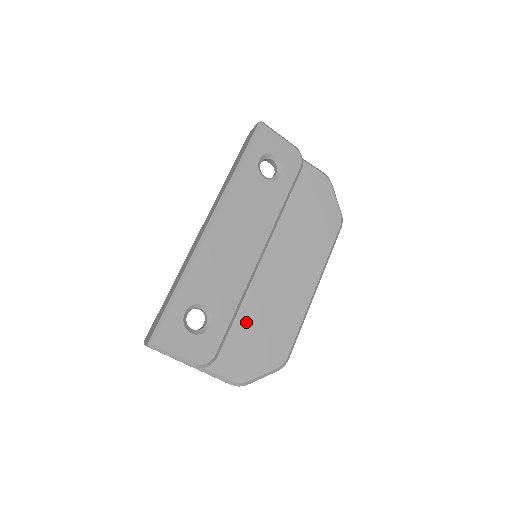
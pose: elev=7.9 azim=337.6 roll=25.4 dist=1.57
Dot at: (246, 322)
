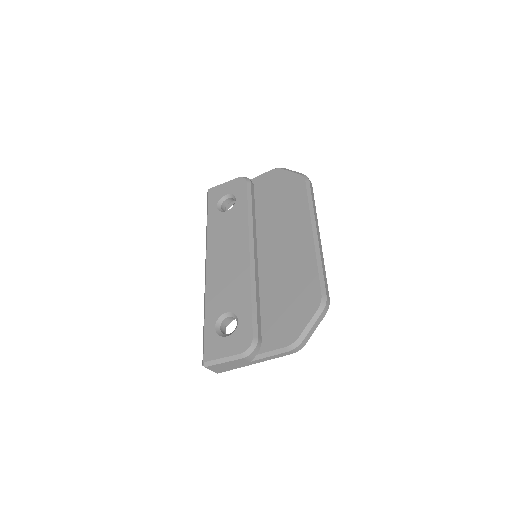
Dot at: (272, 300)
